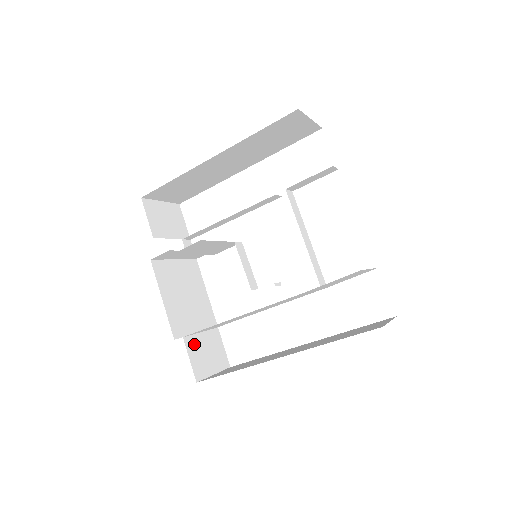
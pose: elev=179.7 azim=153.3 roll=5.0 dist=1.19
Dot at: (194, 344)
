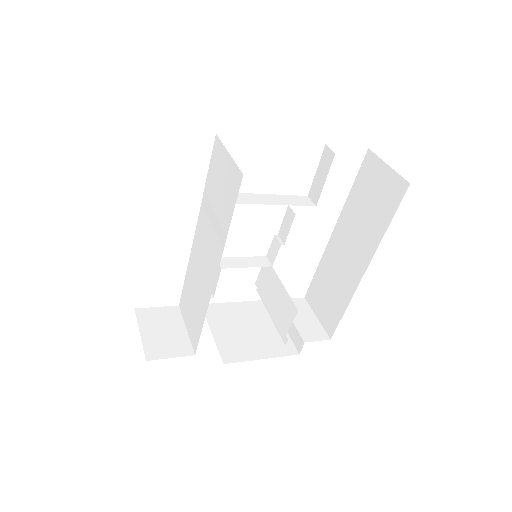
Dot at: occluded
